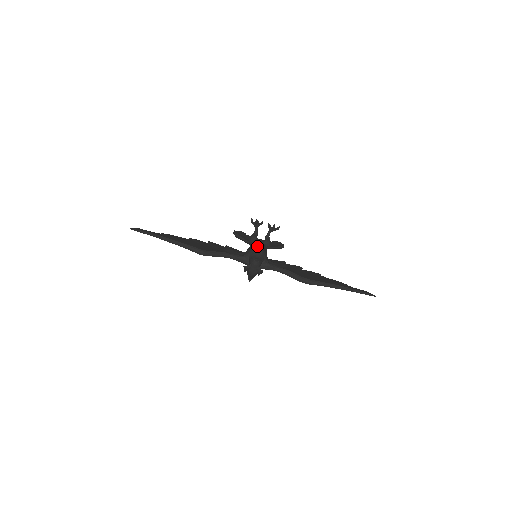
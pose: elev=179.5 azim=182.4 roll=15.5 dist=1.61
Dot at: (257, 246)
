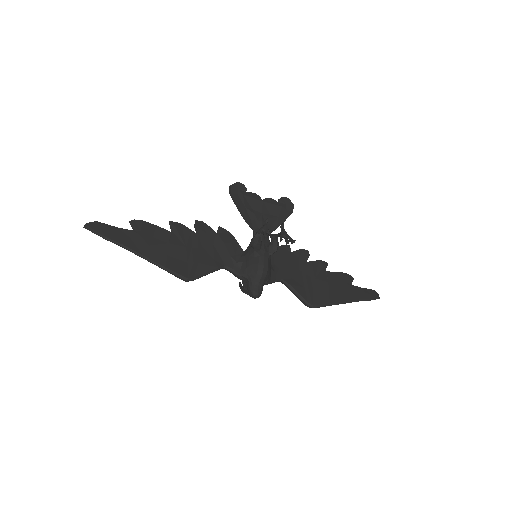
Dot at: (260, 267)
